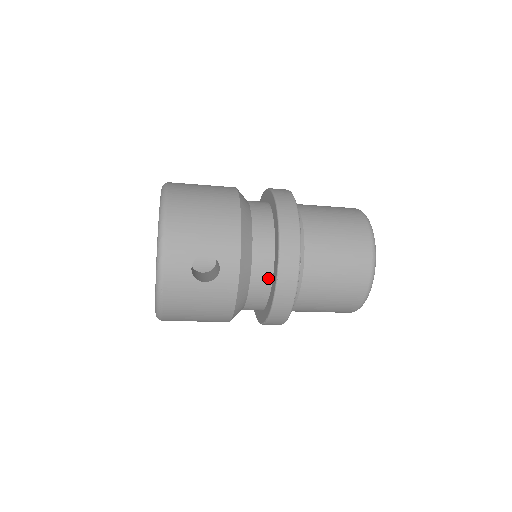
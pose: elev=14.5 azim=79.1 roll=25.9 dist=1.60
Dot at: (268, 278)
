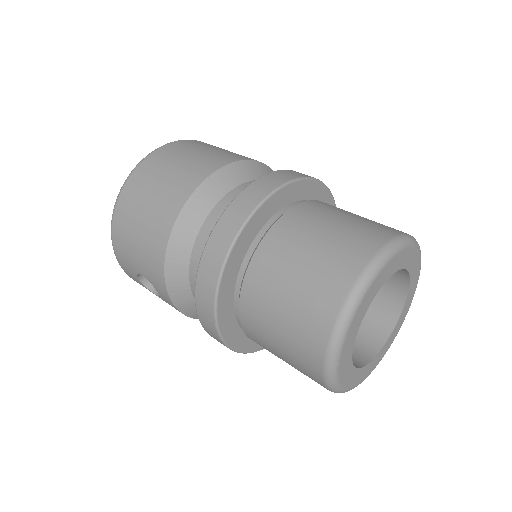
Dot at: occluded
